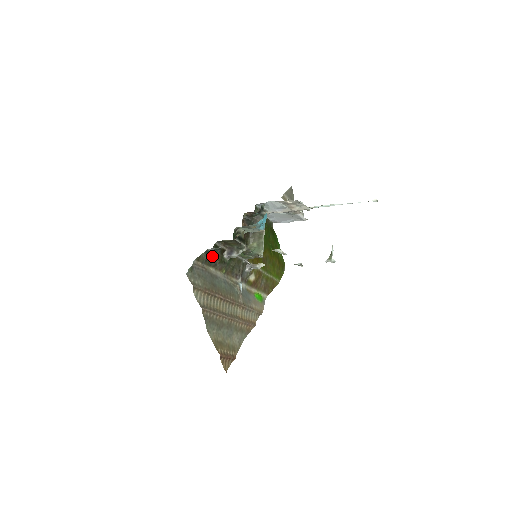
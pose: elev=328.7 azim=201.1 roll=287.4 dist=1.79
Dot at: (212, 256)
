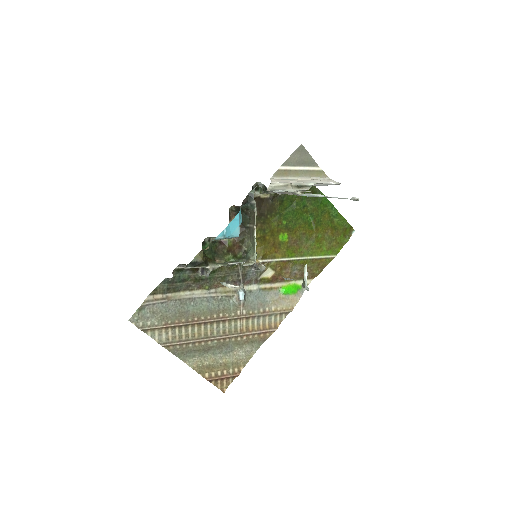
Dot at: (177, 282)
